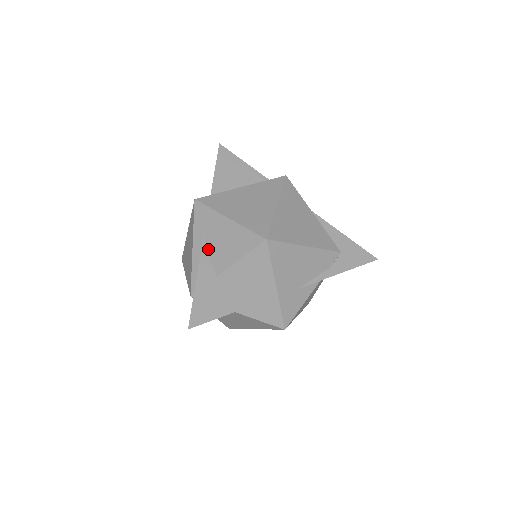
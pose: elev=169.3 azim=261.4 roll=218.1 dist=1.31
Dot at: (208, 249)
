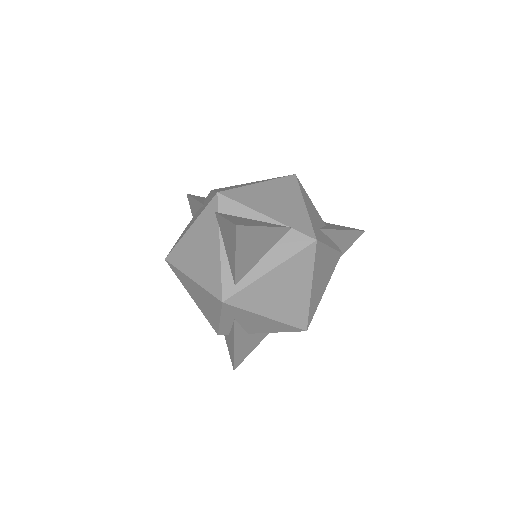
Dot at: (240, 324)
